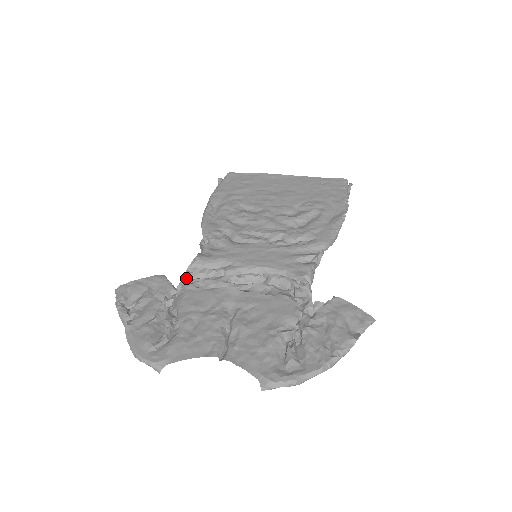
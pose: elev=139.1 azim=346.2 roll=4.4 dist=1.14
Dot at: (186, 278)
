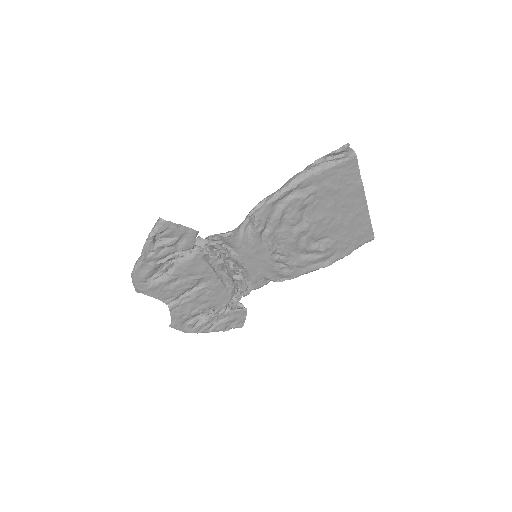
Dot at: (207, 244)
